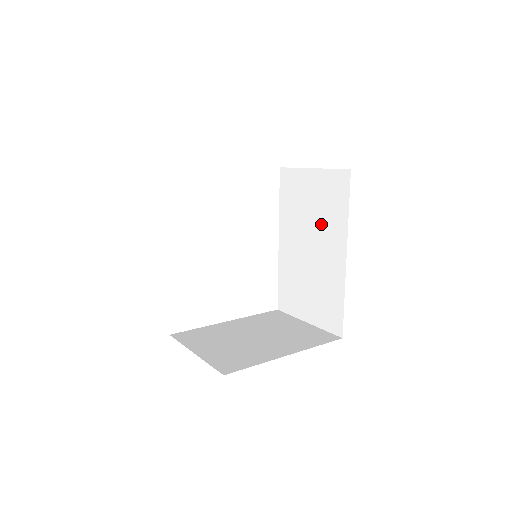
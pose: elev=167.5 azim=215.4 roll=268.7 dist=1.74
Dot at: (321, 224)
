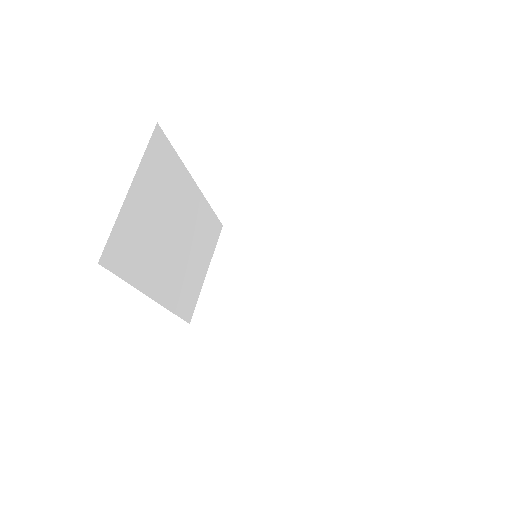
Dot at: occluded
